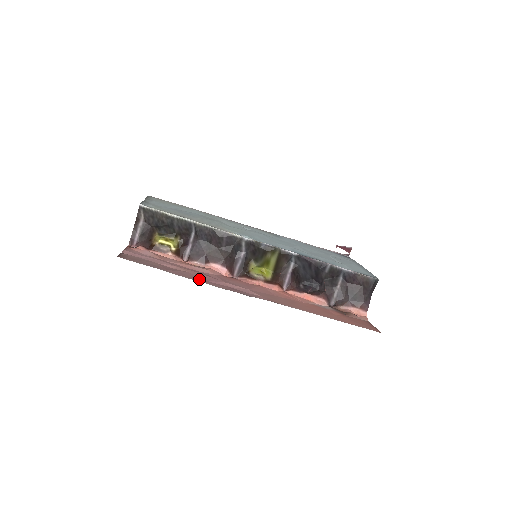
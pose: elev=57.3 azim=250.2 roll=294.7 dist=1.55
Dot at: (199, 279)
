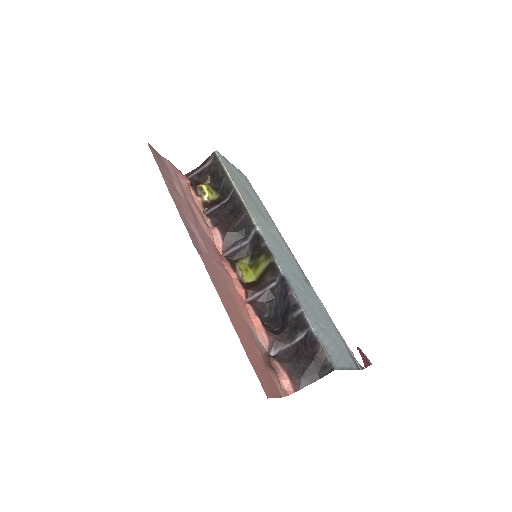
Dot at: (179, 204)
